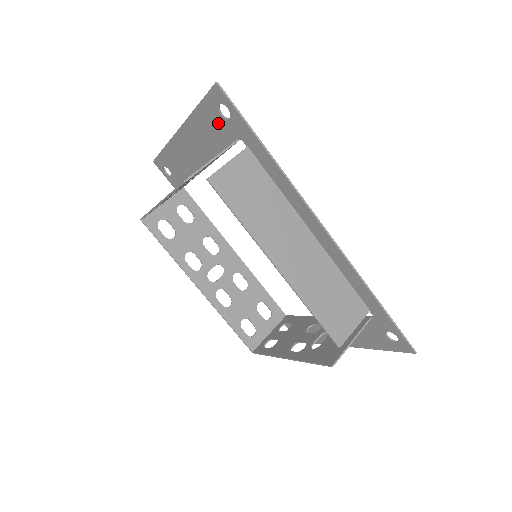
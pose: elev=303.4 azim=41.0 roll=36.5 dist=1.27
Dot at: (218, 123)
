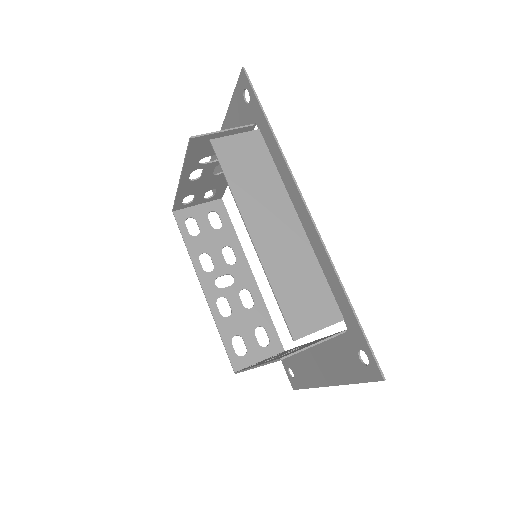
Dot at: (243, 111)
